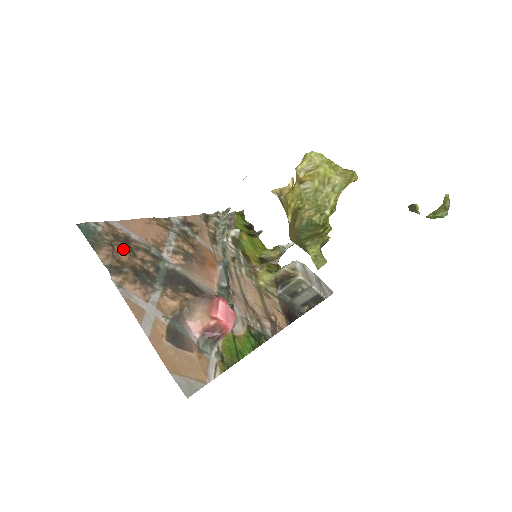
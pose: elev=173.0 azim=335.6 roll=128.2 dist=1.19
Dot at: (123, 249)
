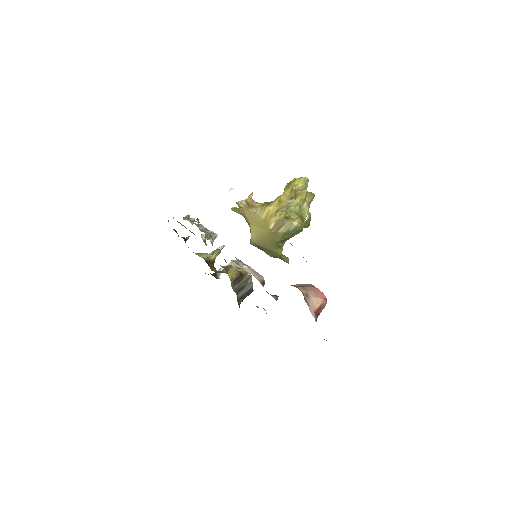
Dot at: occluded
